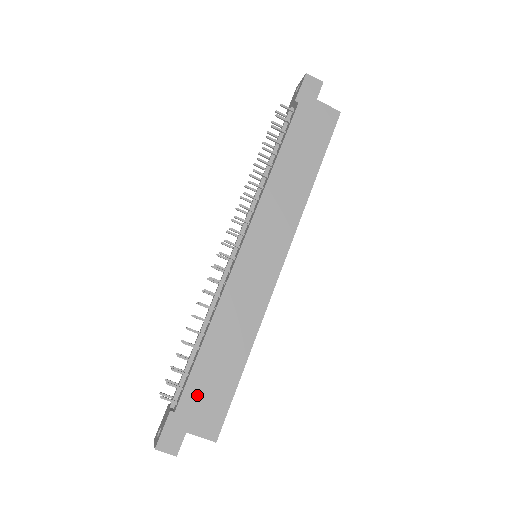
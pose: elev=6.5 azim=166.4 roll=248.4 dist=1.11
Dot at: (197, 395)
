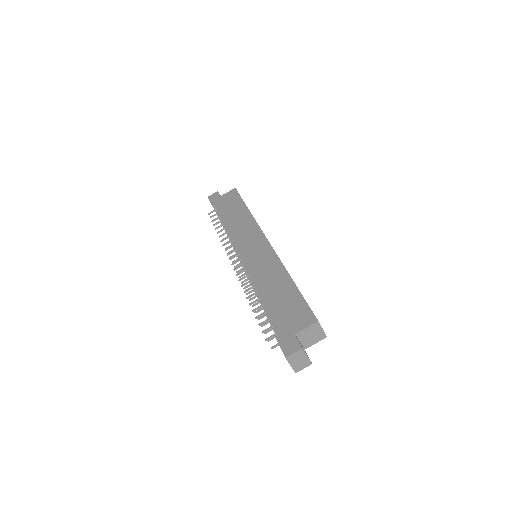
Dot at: (282, 316)
